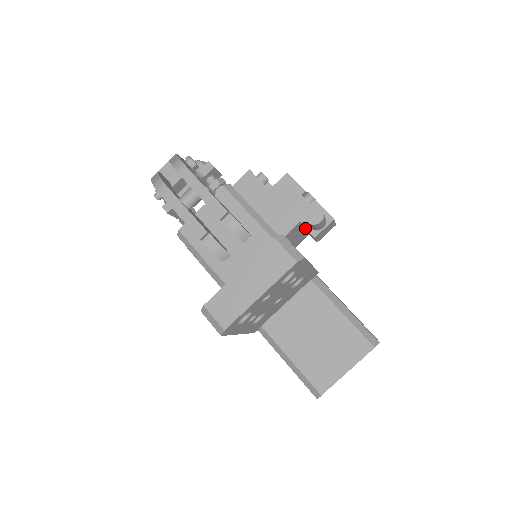
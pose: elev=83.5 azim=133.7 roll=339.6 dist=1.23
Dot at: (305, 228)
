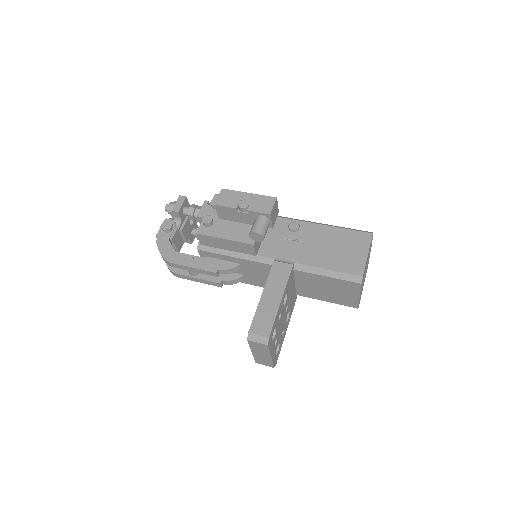
Dot at: occluded
